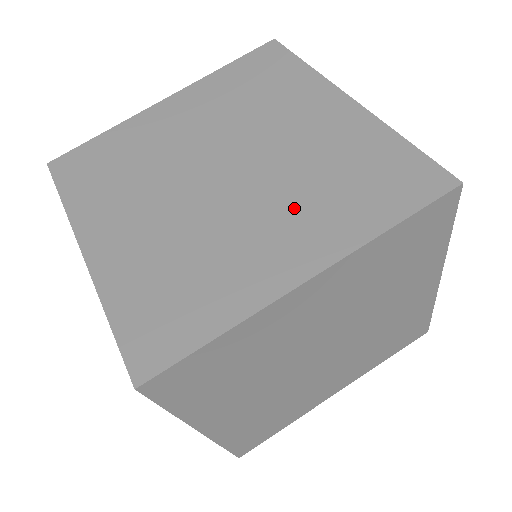
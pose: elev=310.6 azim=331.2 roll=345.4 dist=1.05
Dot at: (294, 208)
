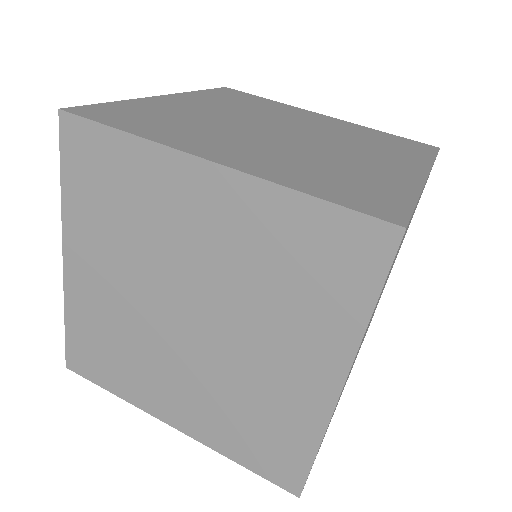
Dot at: (276, 329)
